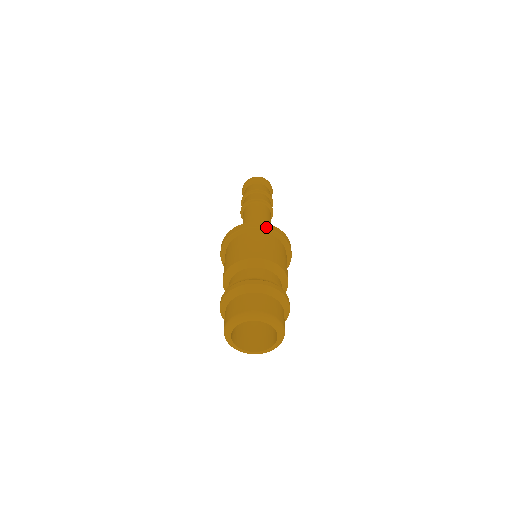
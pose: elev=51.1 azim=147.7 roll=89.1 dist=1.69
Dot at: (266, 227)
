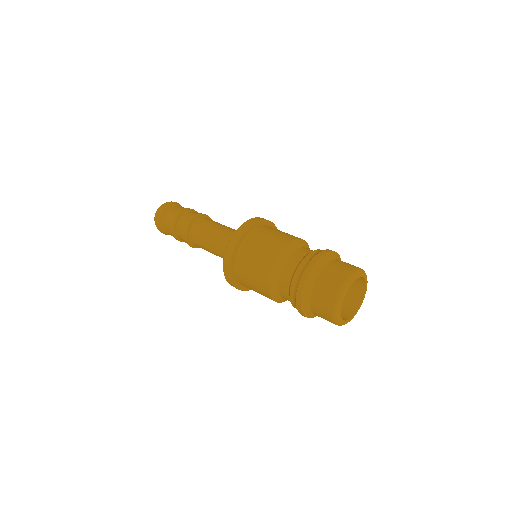
Dot at: (243, 231)
